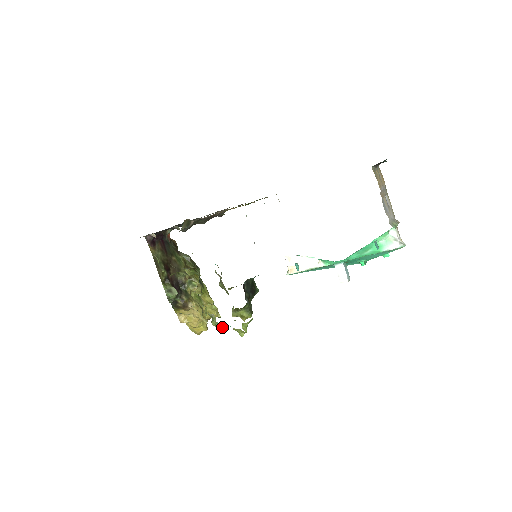
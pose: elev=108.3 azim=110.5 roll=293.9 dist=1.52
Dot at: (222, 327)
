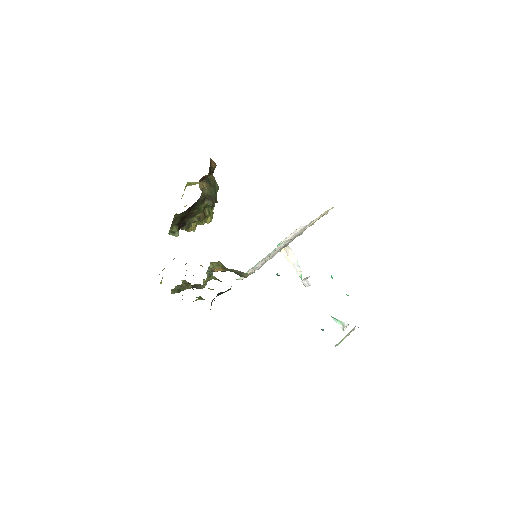
Dot at: occluded
